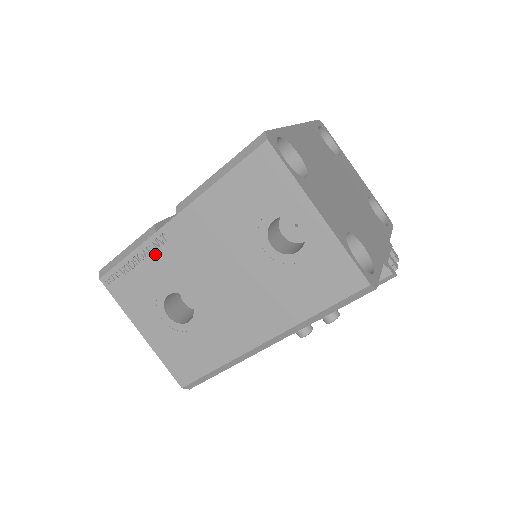
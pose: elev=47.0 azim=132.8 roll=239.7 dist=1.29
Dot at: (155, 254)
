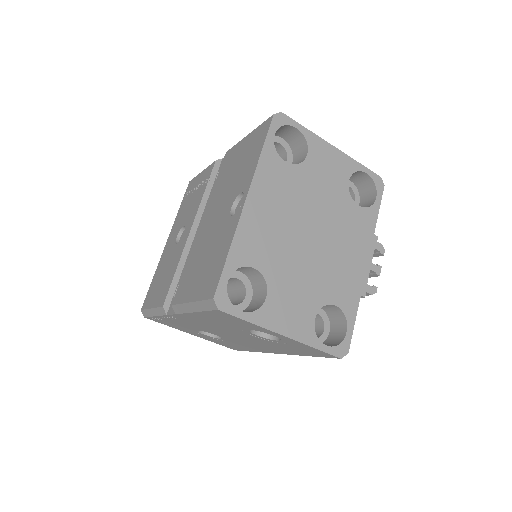
Dot at: (174, 320)
